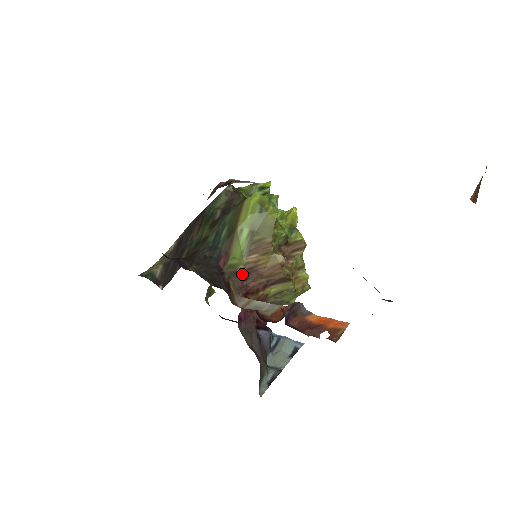
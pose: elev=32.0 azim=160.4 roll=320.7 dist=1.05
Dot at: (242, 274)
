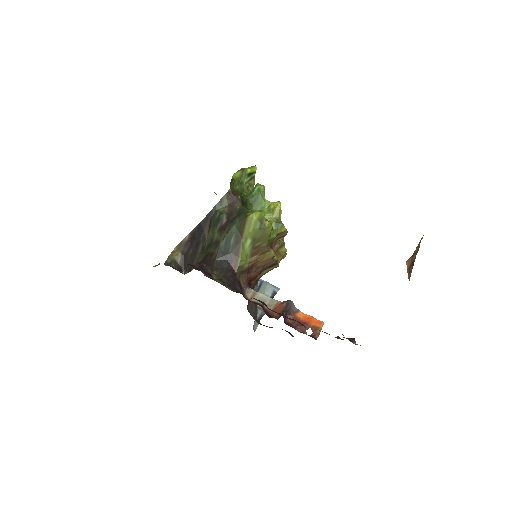
Dot at: (247, 271)
